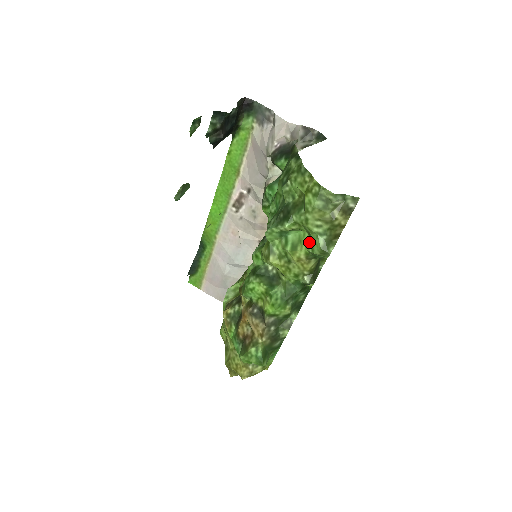
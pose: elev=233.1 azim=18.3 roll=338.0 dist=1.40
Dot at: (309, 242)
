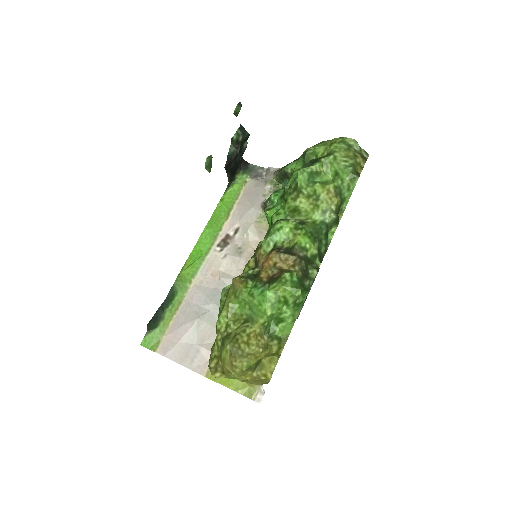
Dot at: (336, 178)
